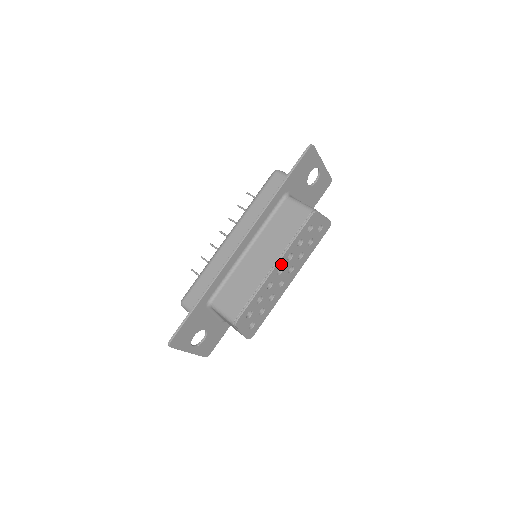
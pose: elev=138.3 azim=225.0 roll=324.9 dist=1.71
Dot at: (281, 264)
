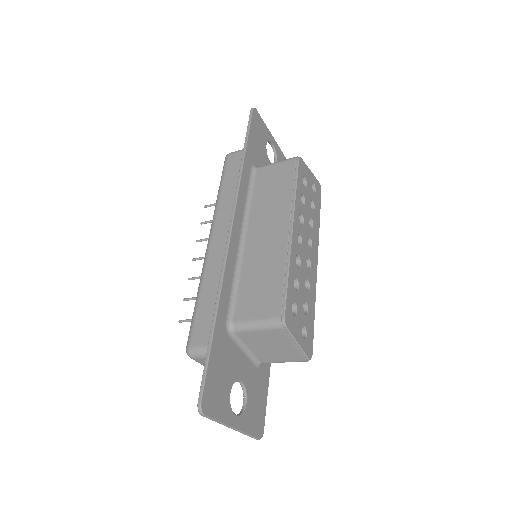
Dot at: (297, 228)
